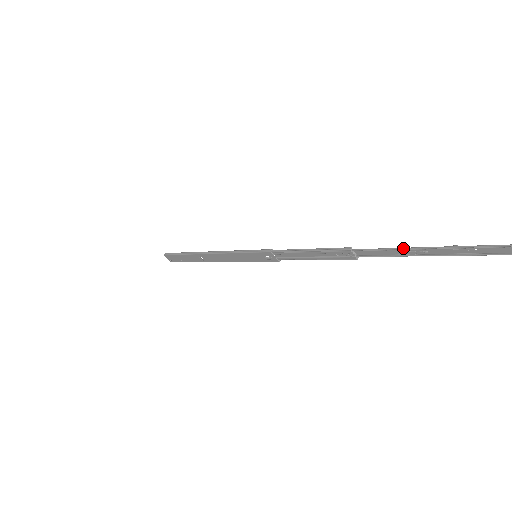
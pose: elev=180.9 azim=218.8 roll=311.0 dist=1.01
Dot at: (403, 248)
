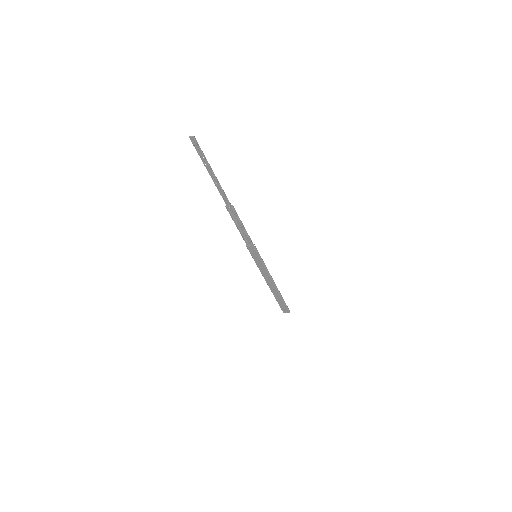
Dot at: (215, 184)
